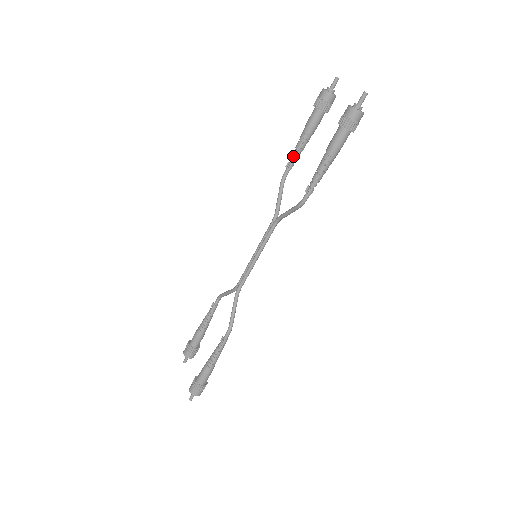
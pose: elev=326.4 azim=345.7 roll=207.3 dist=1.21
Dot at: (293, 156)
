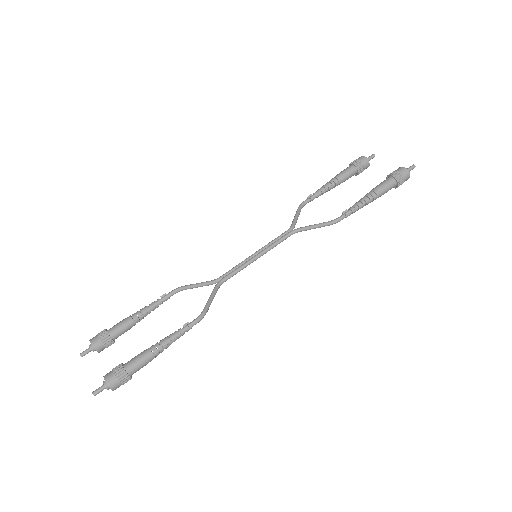
Dot at: (319, 191)
